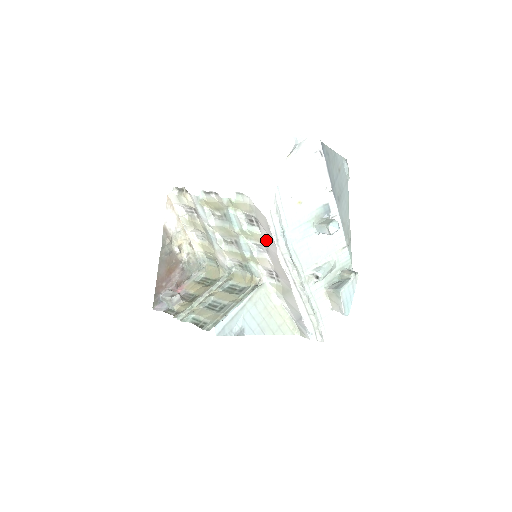
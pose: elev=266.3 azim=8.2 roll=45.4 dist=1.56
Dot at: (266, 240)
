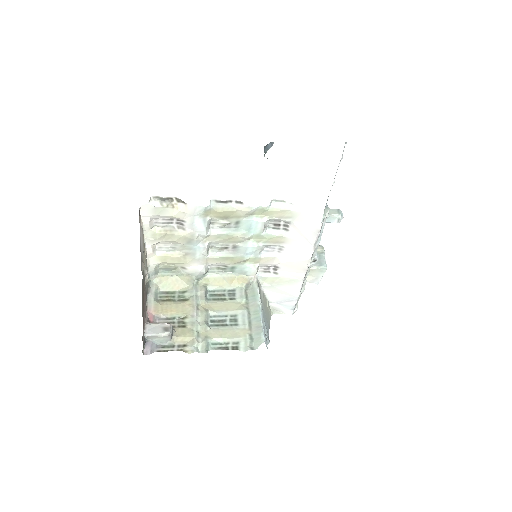
Dot at: (292, 241)
